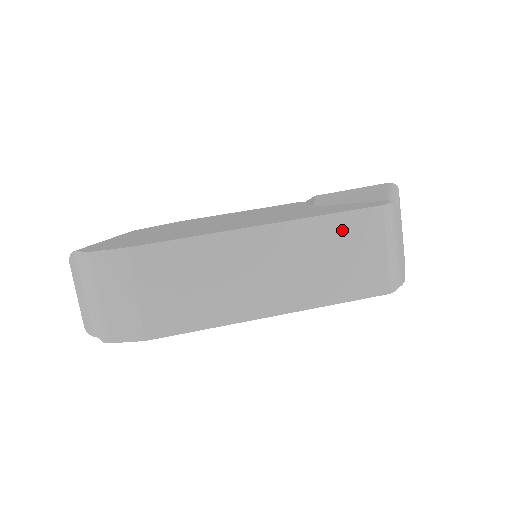
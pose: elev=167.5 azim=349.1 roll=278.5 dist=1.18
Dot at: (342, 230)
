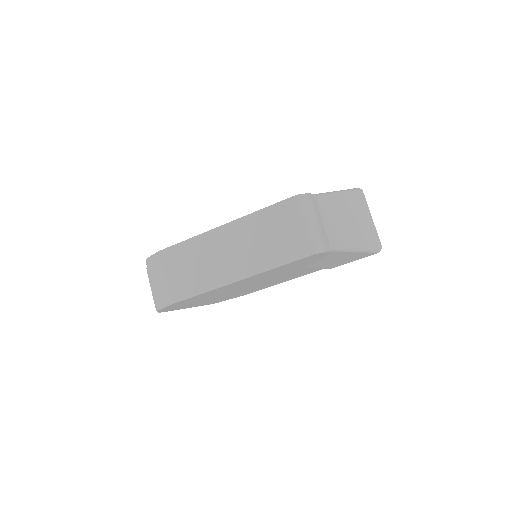
Dot at: (272, 217)
